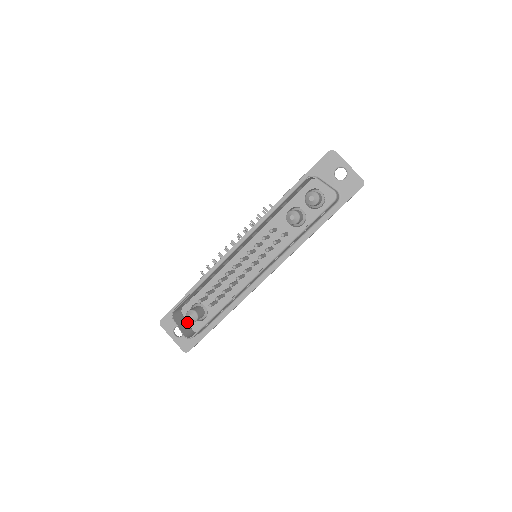
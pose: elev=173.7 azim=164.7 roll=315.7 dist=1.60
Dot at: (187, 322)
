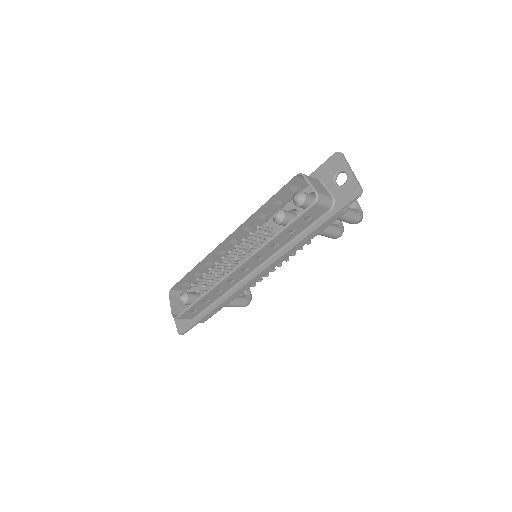
Dot at: (186, 305)
